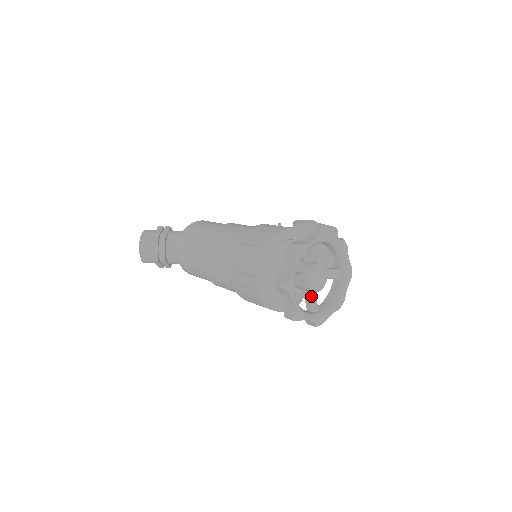
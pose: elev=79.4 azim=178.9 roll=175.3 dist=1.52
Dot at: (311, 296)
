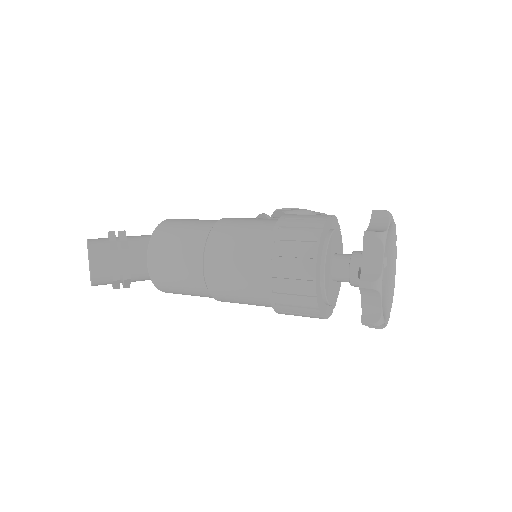
Dot at: occluded
